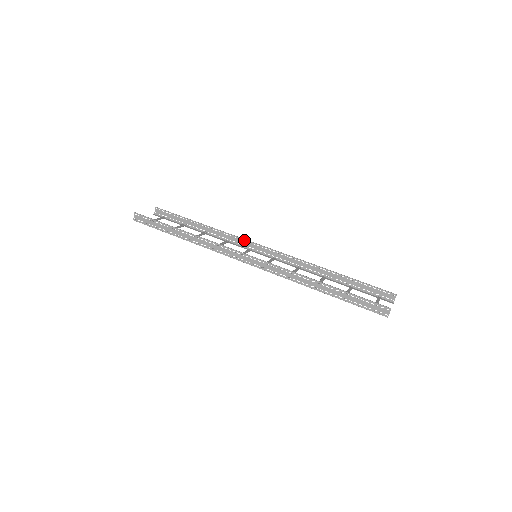
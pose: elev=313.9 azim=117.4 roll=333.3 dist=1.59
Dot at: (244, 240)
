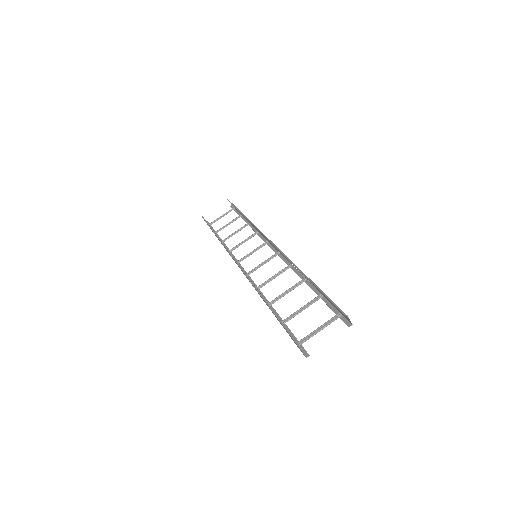
Dot at: (261, 232)
